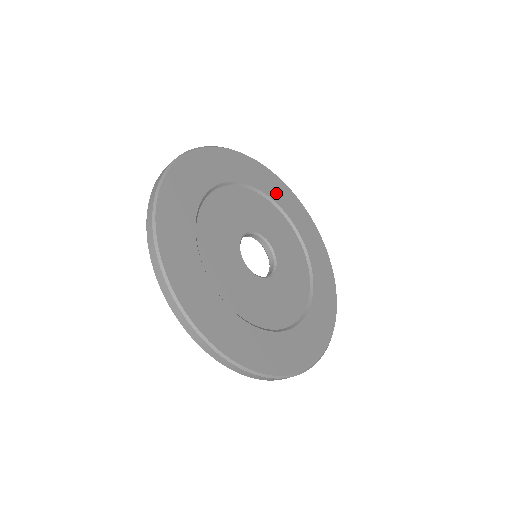
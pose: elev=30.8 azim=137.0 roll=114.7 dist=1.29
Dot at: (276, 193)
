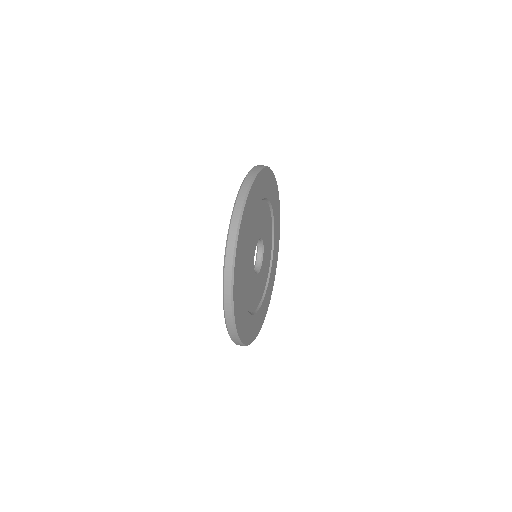
Dot at: (255, 200)
